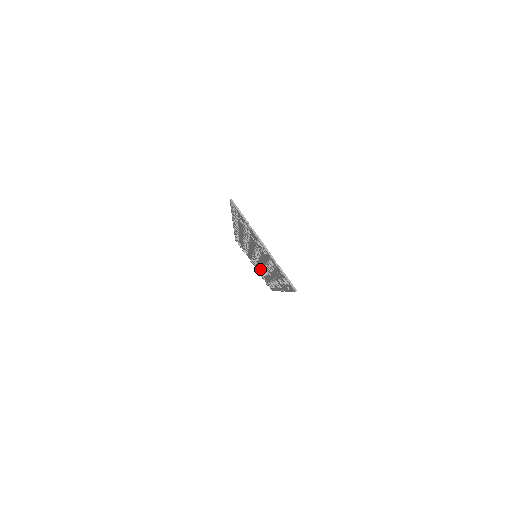
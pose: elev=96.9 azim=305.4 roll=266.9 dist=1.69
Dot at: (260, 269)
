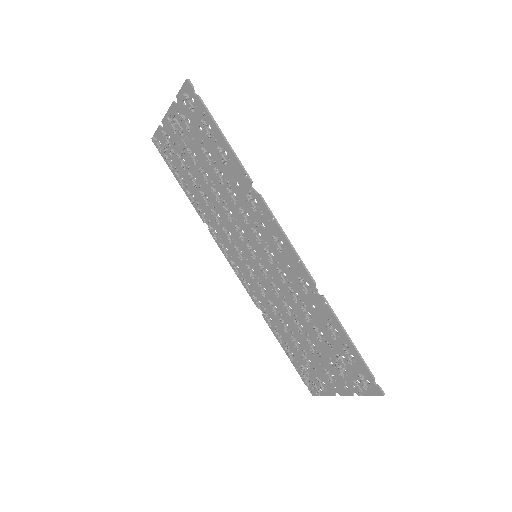
Dot at: (300, 312)
